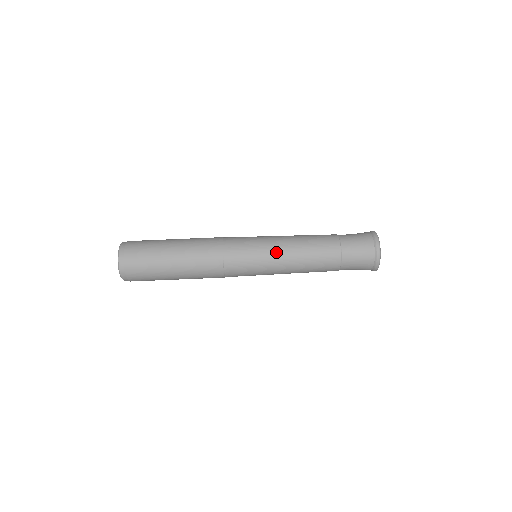
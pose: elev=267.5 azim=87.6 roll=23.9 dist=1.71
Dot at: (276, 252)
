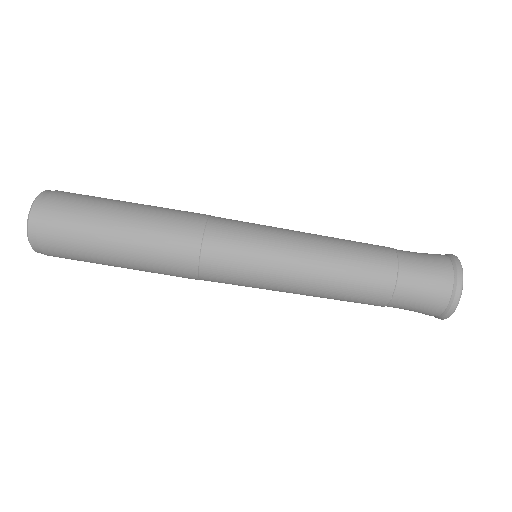
Dot at: (293, 233)
